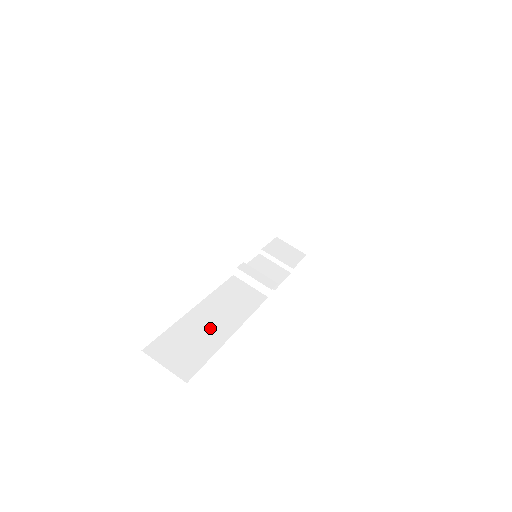
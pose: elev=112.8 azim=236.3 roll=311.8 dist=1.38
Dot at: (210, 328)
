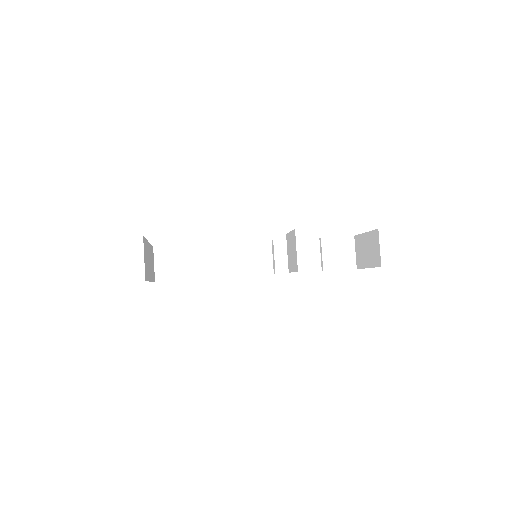
Dot at: (206, 264)
